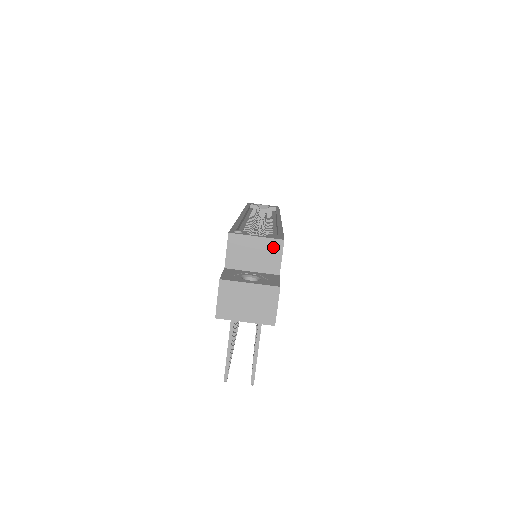
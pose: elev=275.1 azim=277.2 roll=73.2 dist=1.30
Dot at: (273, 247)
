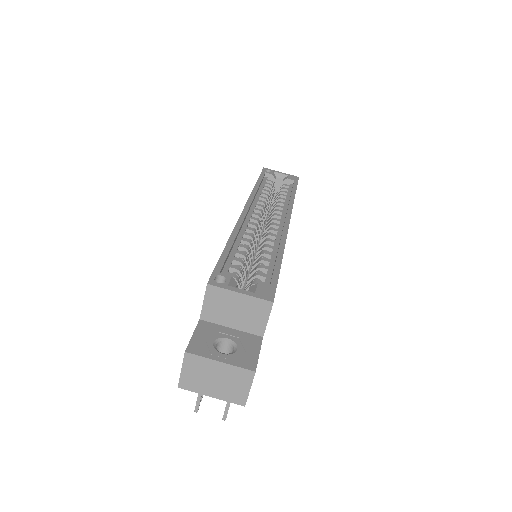
Dot at: (259, 307)
